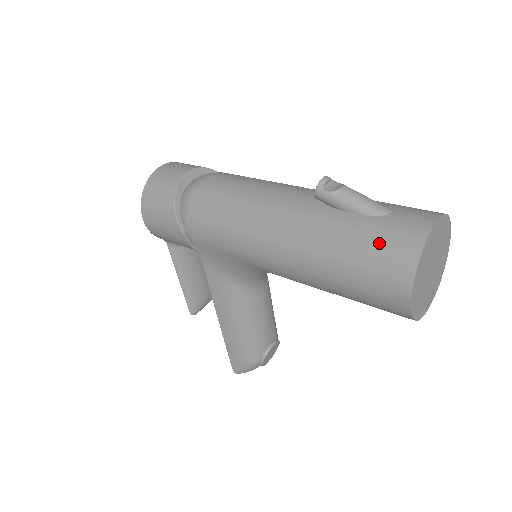
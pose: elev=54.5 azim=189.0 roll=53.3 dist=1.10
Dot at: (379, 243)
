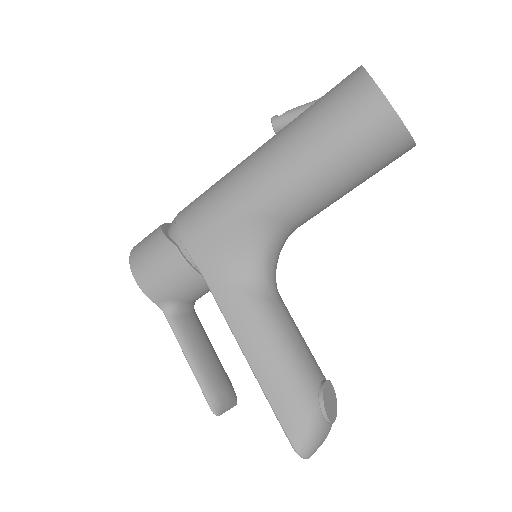
Dot at: (332, 90)
